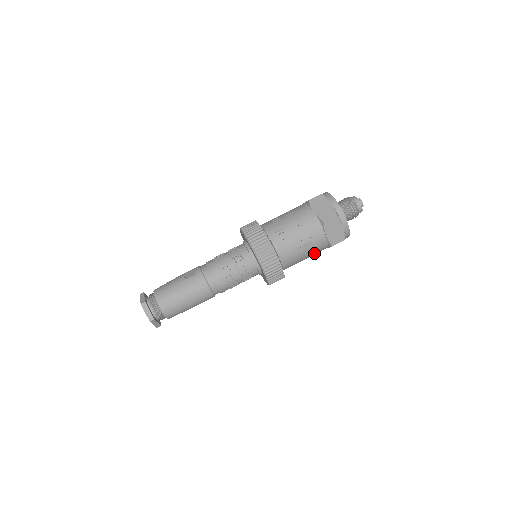
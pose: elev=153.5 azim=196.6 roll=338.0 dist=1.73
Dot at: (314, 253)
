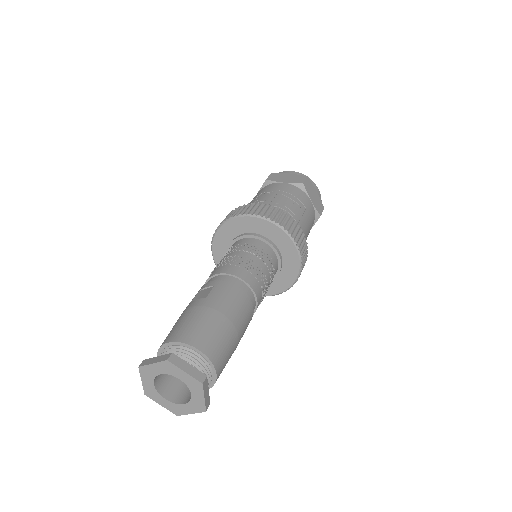
Dot at: (309, 231)
